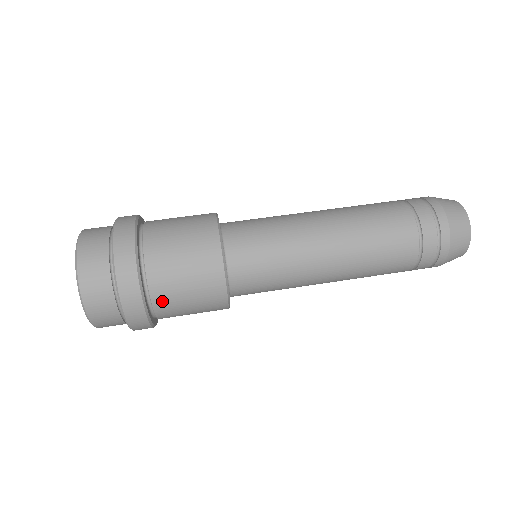
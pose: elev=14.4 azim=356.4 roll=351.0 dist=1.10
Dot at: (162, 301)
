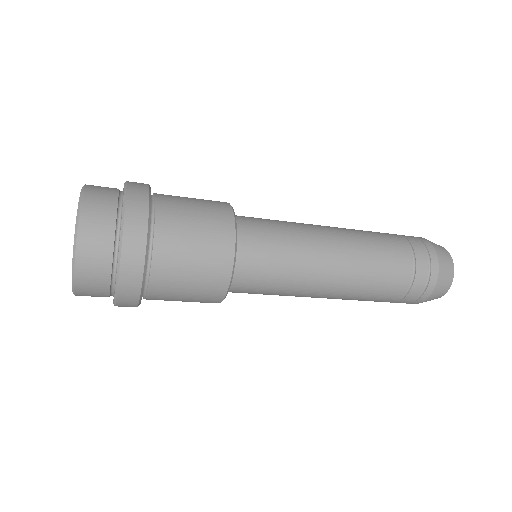
Dot at: (165, 244)
